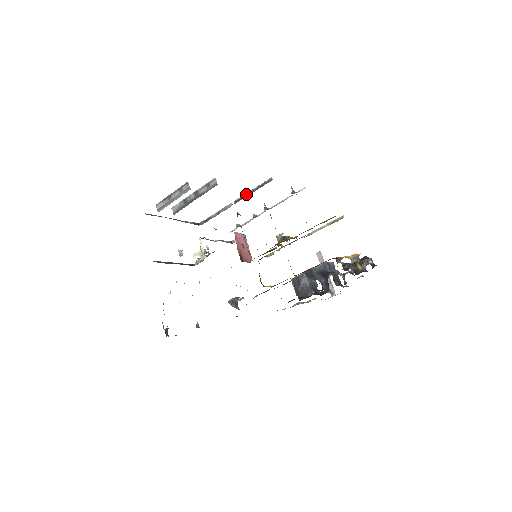
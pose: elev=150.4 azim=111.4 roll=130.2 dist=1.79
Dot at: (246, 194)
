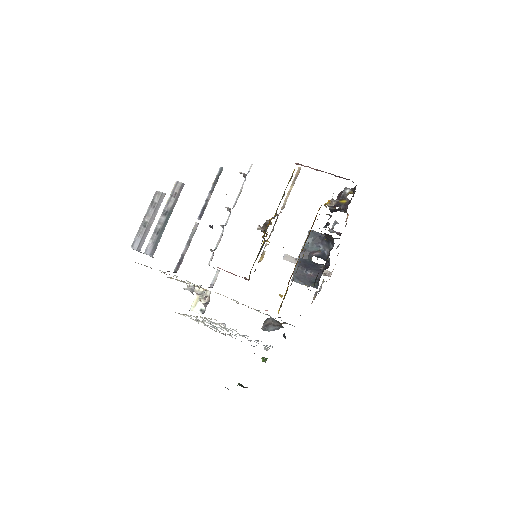
Dot at: (206, 201)
